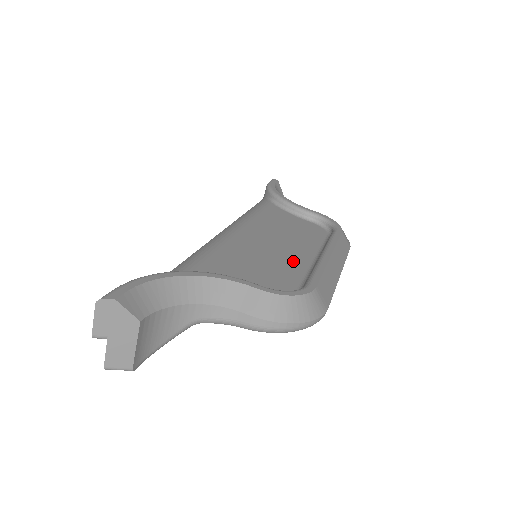
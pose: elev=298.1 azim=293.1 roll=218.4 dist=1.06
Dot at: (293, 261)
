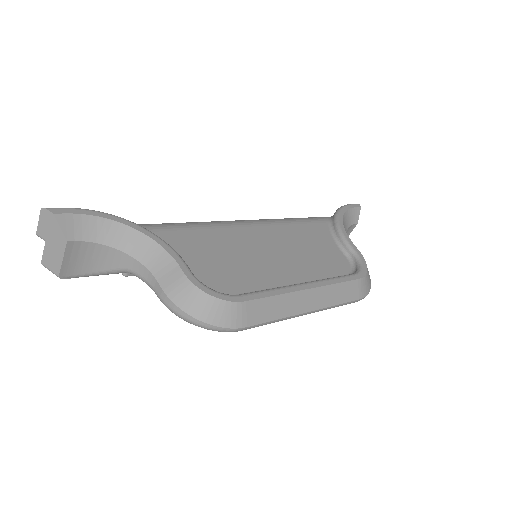
Dot at: (268, 274)
